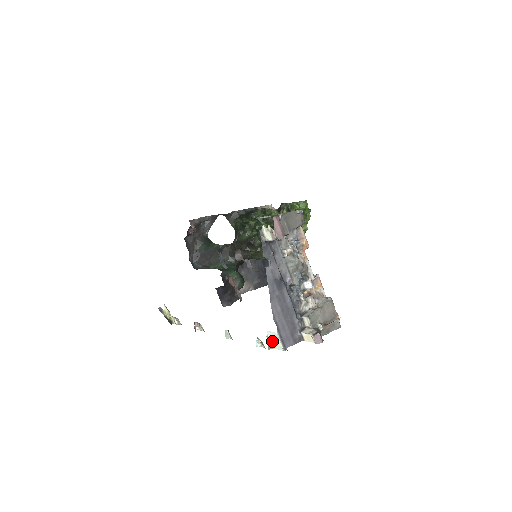
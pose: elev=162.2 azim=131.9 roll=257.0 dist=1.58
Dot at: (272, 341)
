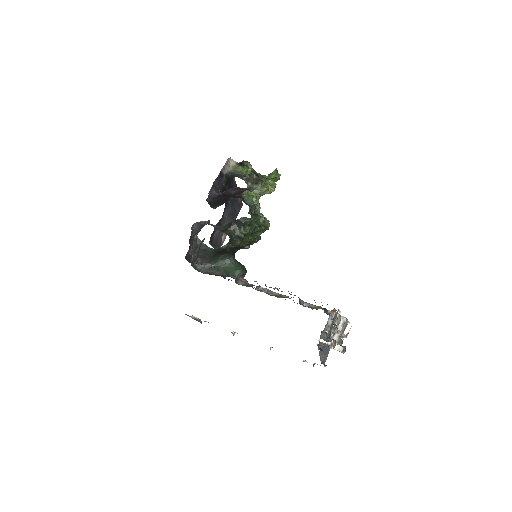
Dot at: occluded
